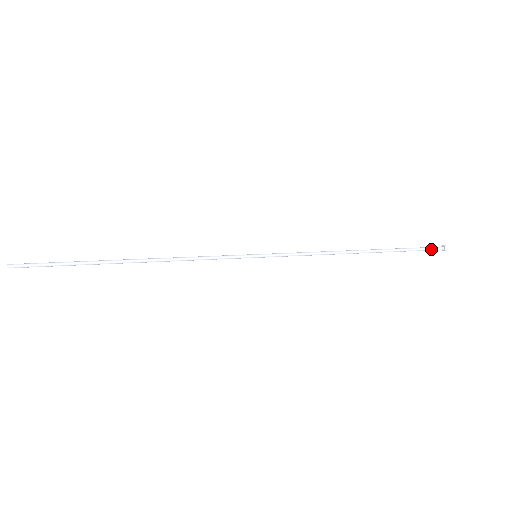
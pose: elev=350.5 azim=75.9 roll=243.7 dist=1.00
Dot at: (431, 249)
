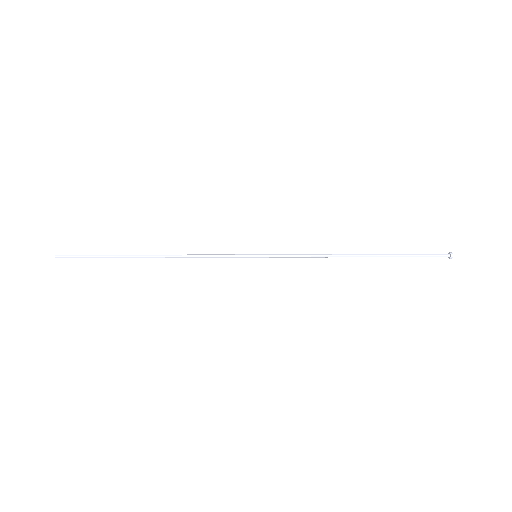
Dot at: (435, 255)
